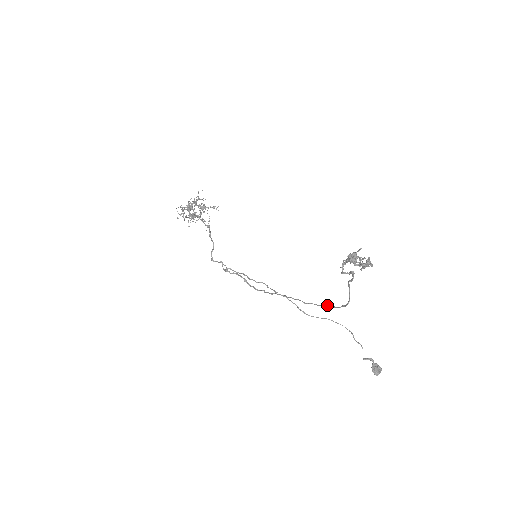
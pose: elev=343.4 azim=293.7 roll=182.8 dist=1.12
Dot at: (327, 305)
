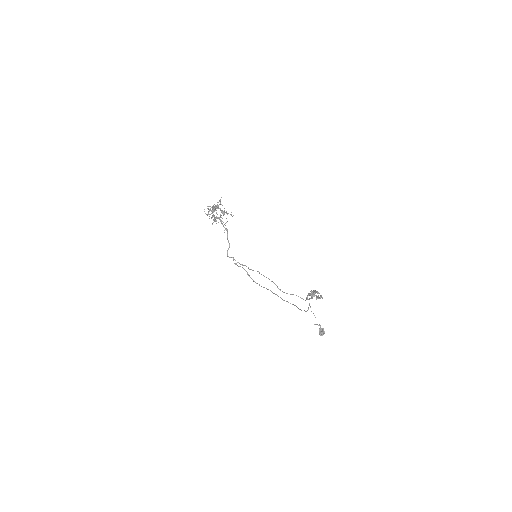
Dot at: (296, 306)
